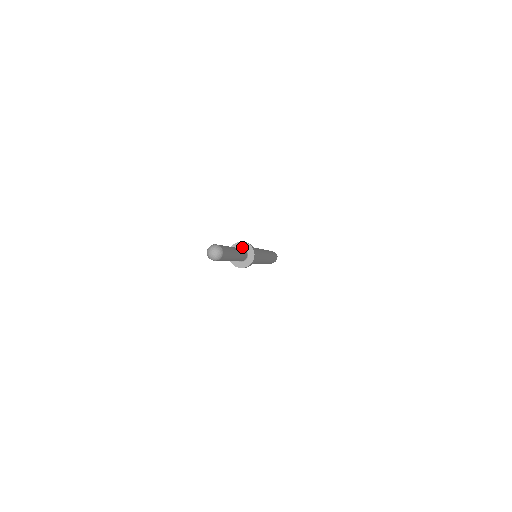
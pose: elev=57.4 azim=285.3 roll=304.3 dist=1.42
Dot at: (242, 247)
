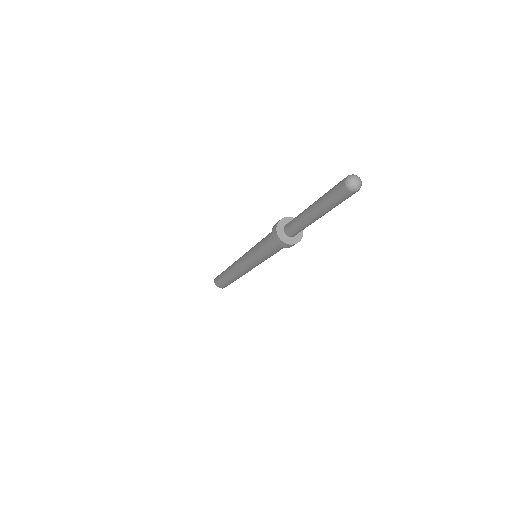
Dot at: occluded
